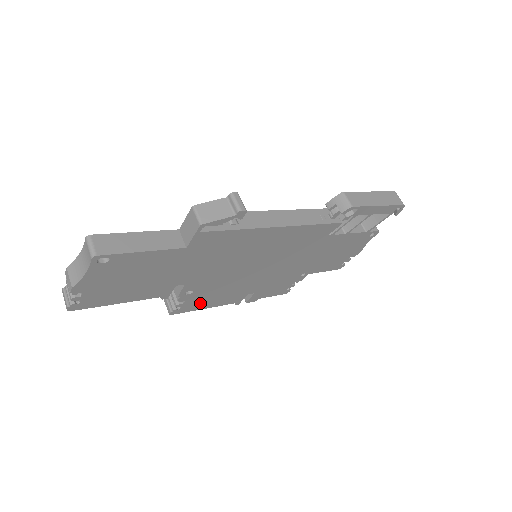
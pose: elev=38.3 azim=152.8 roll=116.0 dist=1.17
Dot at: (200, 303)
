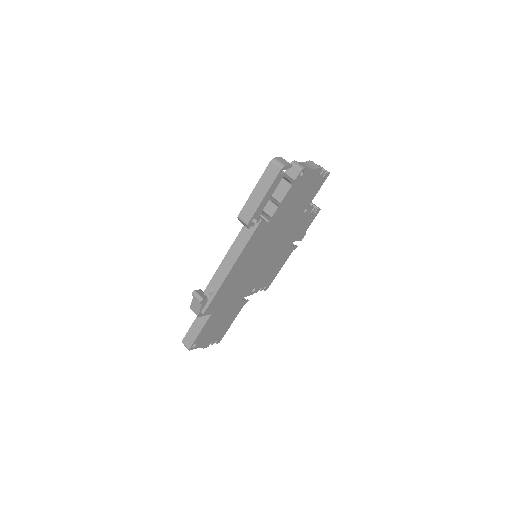
Dot at: (271, 276)
